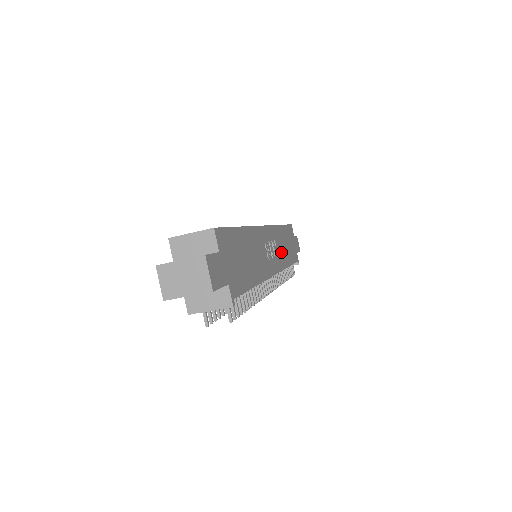
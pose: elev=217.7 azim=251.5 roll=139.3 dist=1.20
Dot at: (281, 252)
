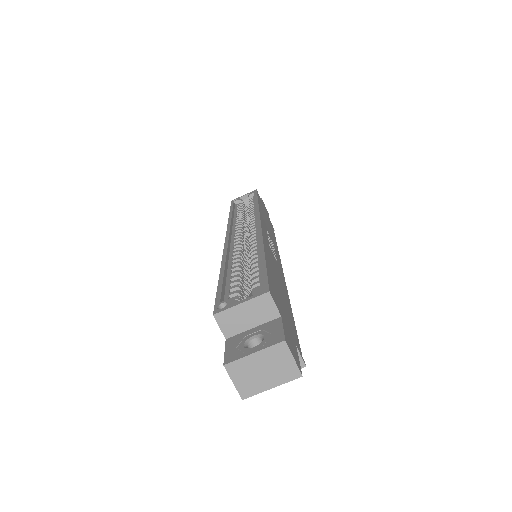
Dot at: (271, 236)
